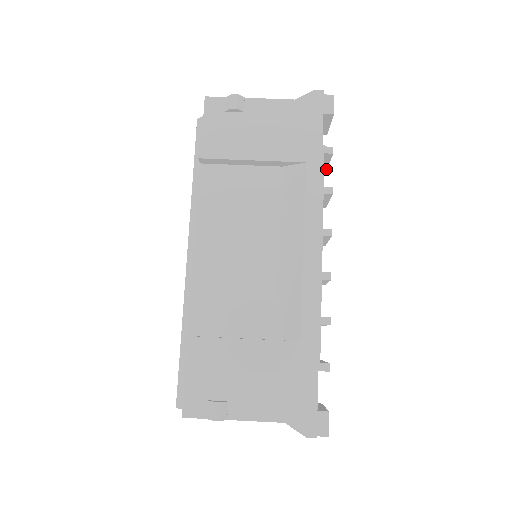
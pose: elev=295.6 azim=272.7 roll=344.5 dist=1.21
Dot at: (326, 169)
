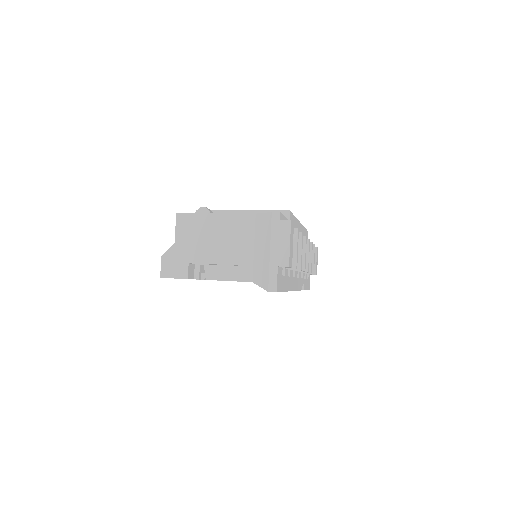
Dot at: (313, 271)
